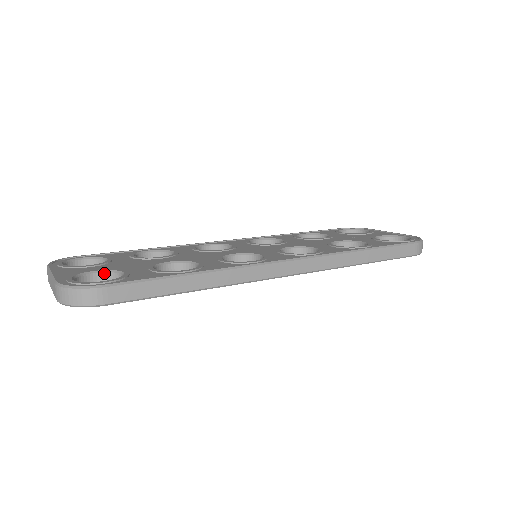
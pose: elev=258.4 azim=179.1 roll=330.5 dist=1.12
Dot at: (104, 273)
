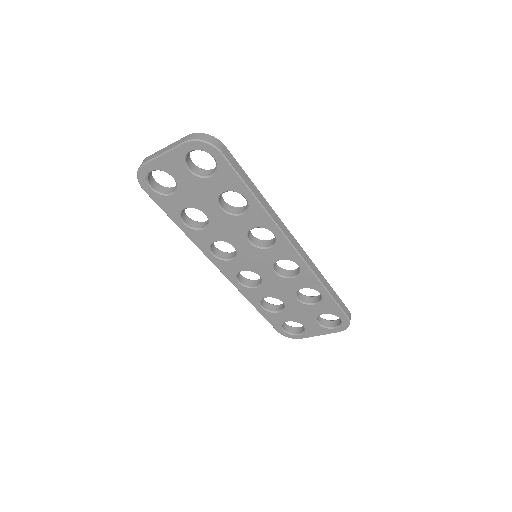
Dot at: (198, 167)
